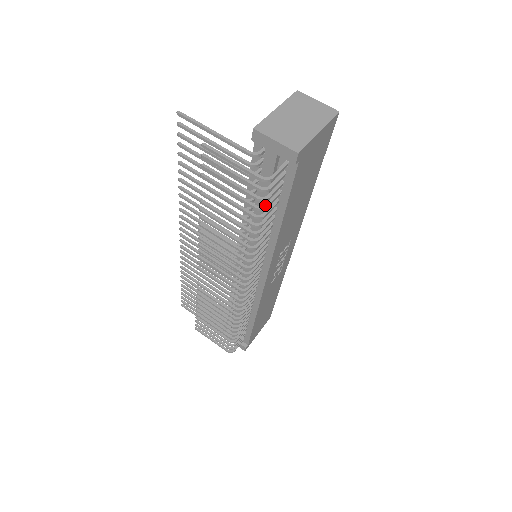
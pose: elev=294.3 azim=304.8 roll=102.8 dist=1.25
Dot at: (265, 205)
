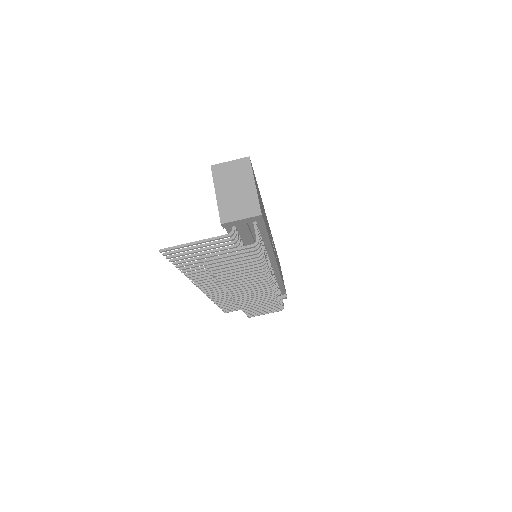
Dot at: (261, 250)
